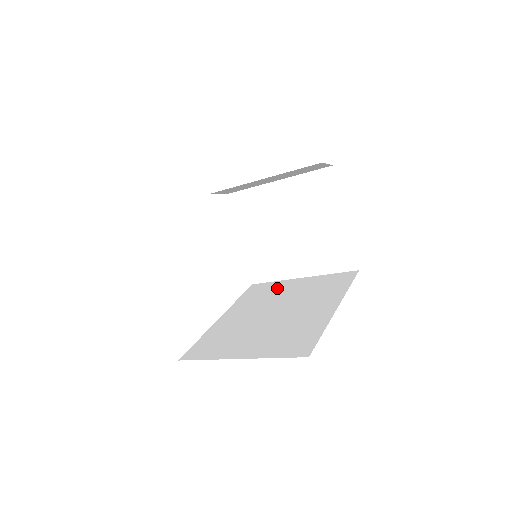
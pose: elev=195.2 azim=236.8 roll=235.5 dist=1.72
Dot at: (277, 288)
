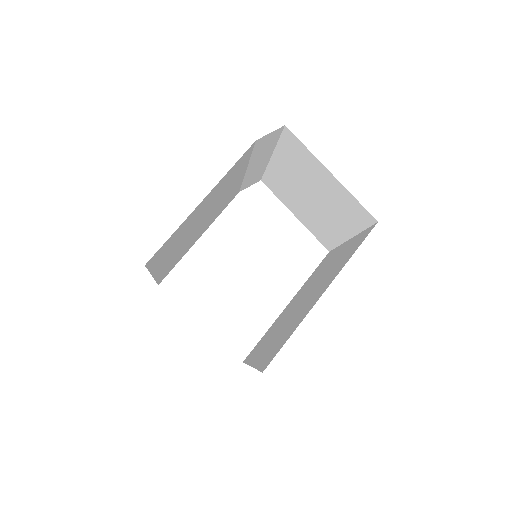
Dot at: (330, 259)
